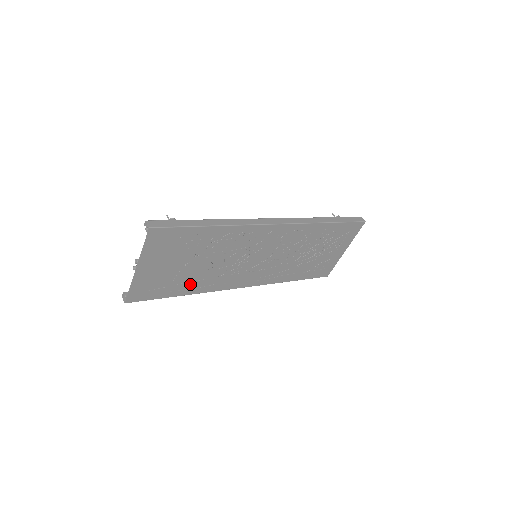
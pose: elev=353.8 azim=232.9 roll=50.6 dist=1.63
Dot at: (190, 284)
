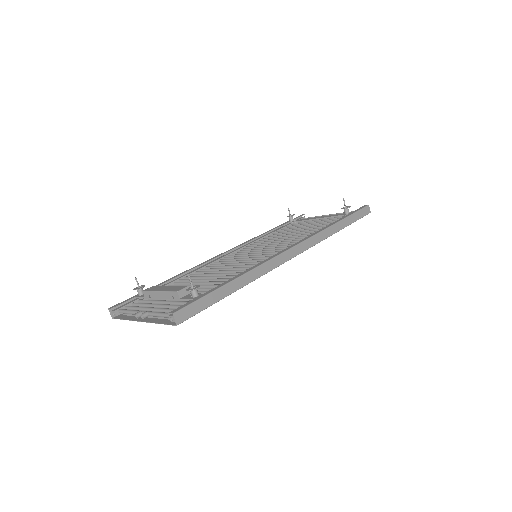
Dot at: occluded
